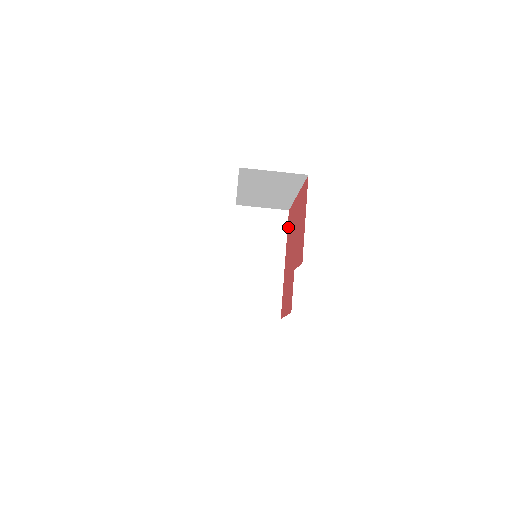
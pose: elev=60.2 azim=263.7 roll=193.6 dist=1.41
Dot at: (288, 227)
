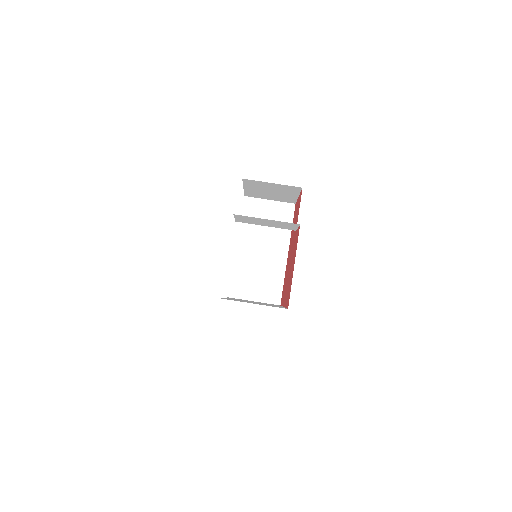
Dot at: (282, 299)
